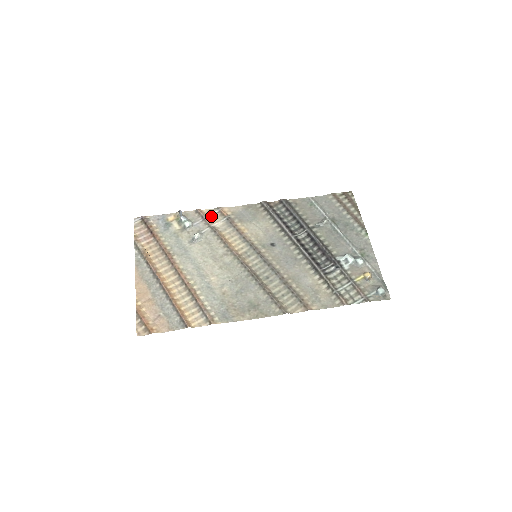
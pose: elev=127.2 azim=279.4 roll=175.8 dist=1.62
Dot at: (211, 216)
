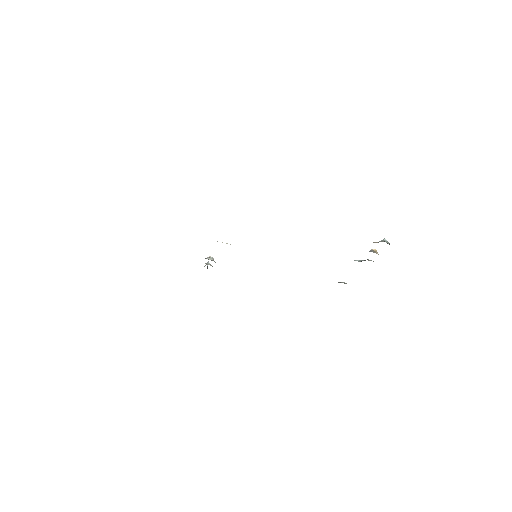
Dot at: occluded
